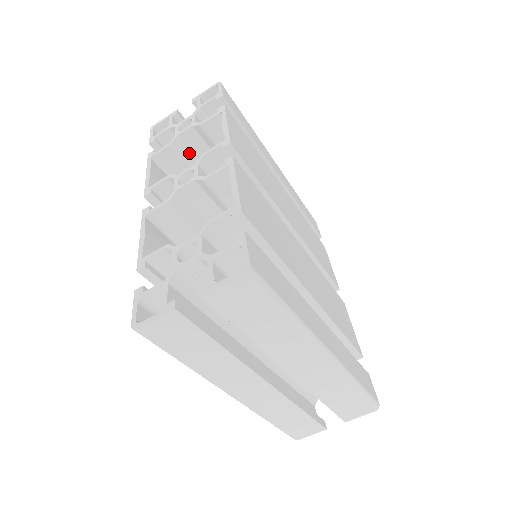
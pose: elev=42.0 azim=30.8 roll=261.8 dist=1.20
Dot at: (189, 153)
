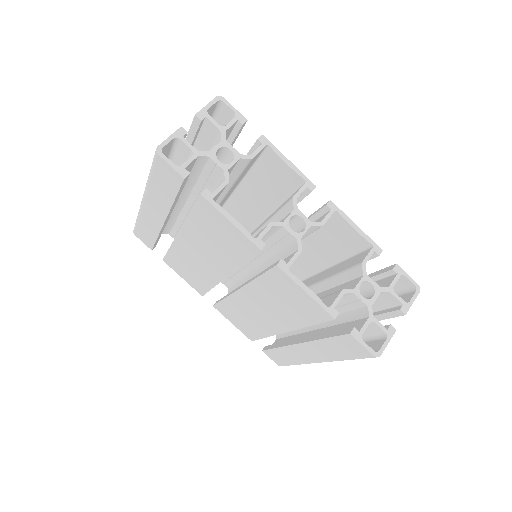
Dot at: occluded
